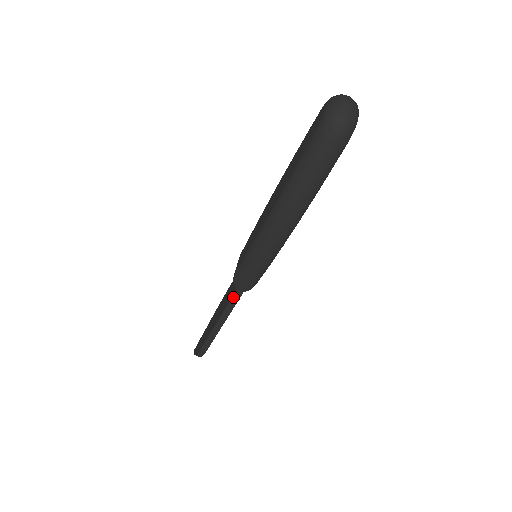
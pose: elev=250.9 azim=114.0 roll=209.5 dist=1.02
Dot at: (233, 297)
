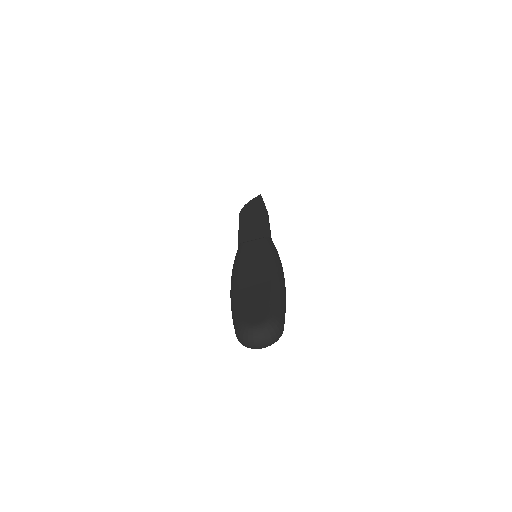
Dot at: (238, 244)
